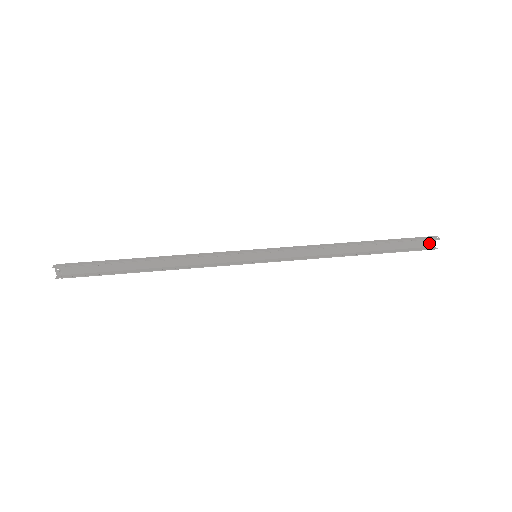
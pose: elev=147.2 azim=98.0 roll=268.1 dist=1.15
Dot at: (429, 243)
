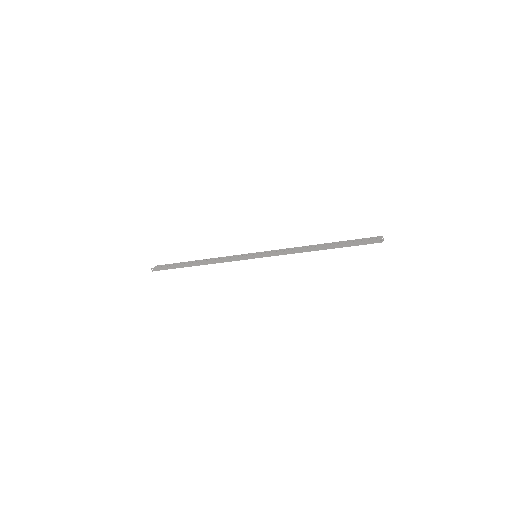
Dot at: (378, 242)
